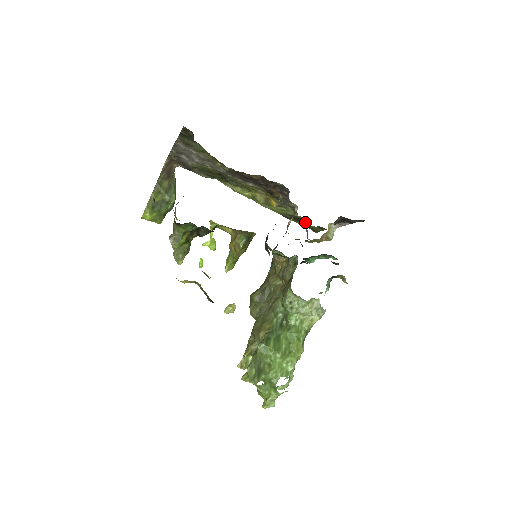
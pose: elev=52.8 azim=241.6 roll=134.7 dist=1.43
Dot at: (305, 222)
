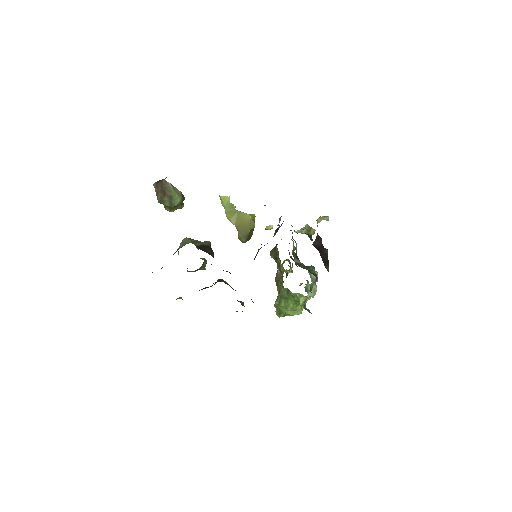
Dot at: occluded
